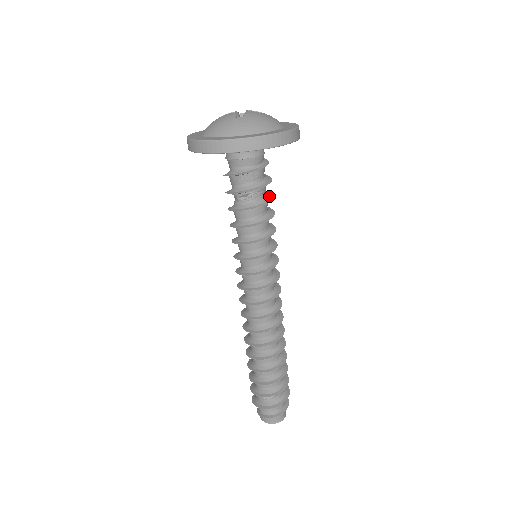
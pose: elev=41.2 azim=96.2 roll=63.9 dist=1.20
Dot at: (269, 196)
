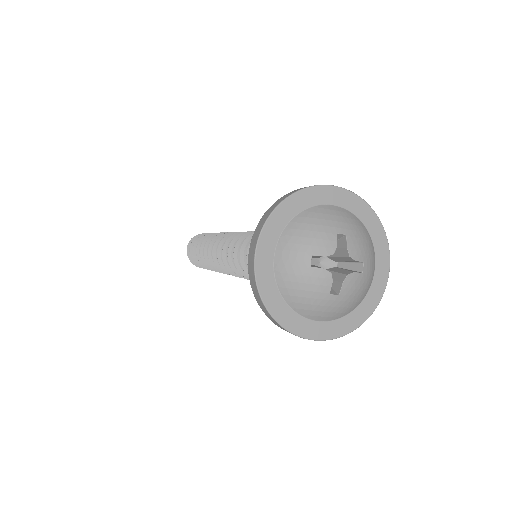
Dot at: occluded
